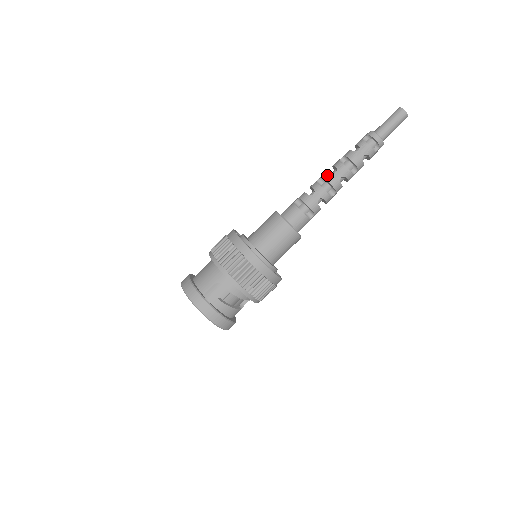
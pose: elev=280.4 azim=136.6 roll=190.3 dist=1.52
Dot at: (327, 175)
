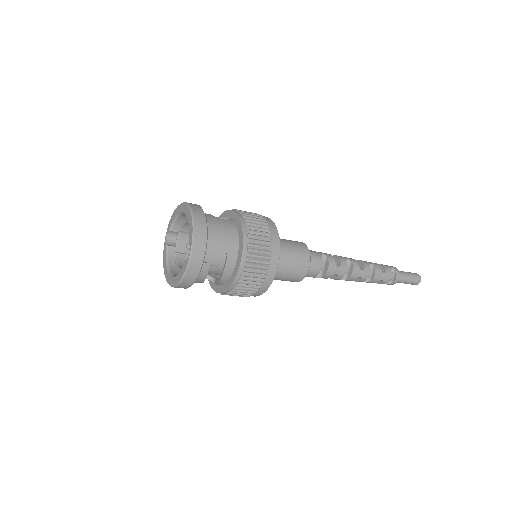
Dot at: (356, 264)
